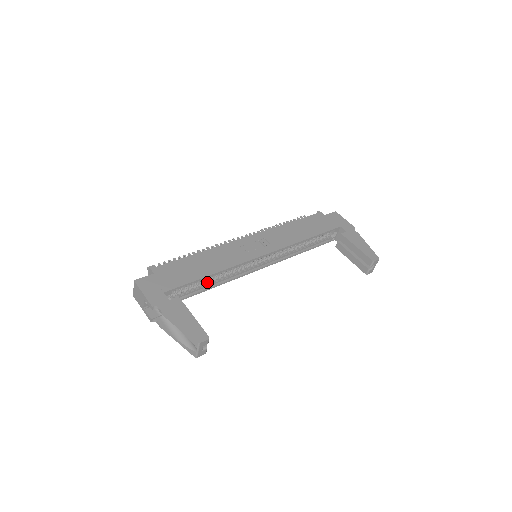
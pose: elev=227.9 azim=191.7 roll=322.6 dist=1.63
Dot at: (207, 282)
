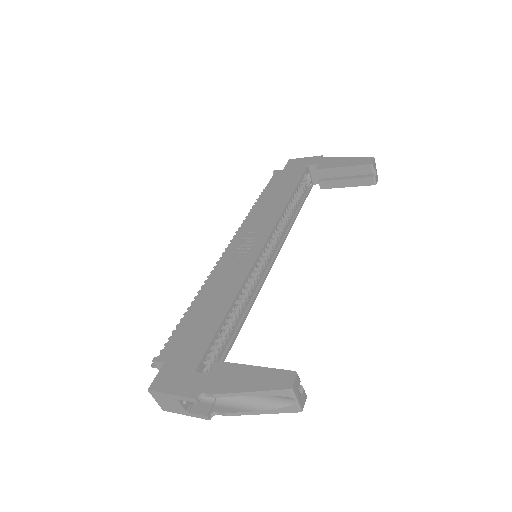
Dot at: (231, 322)
